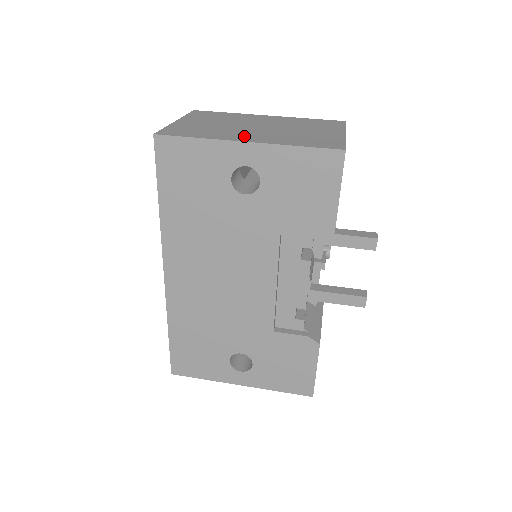
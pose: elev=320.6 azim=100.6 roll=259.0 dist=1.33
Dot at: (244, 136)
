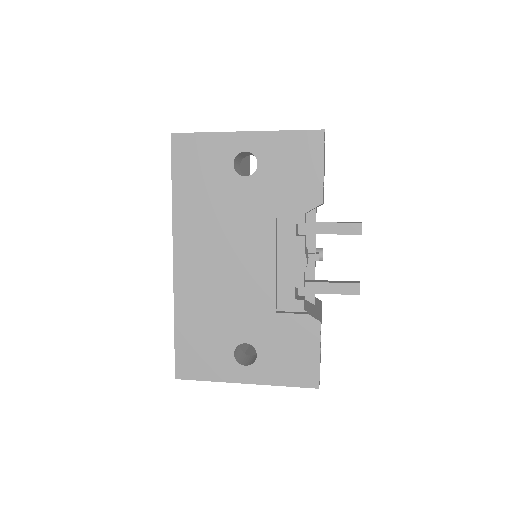
Dot at: occluded
